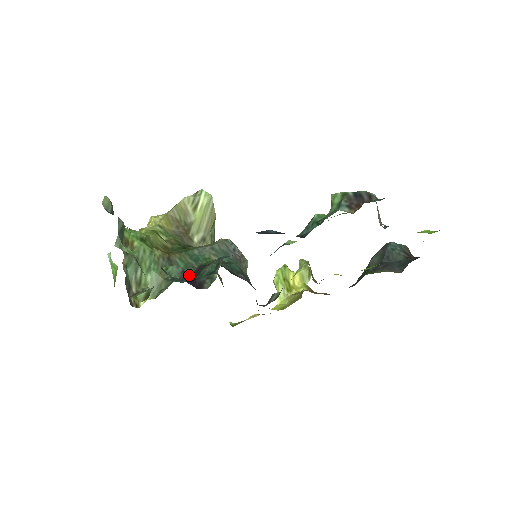
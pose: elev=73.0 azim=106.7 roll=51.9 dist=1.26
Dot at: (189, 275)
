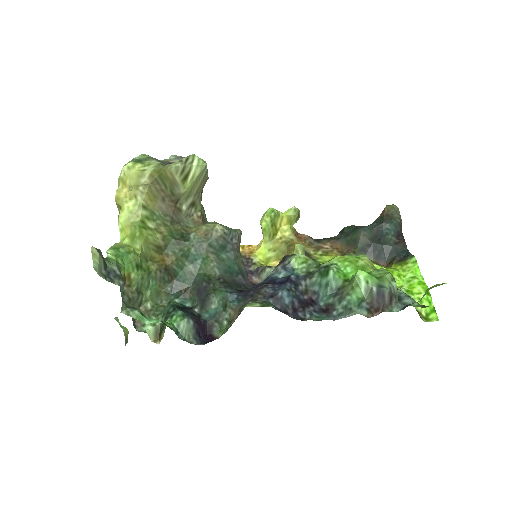
Dot at: (199, 325)
